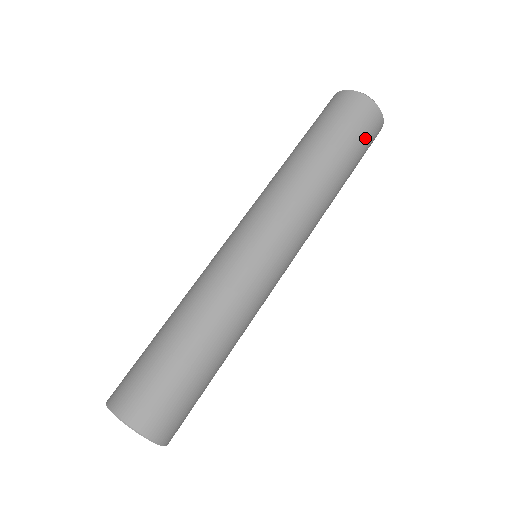
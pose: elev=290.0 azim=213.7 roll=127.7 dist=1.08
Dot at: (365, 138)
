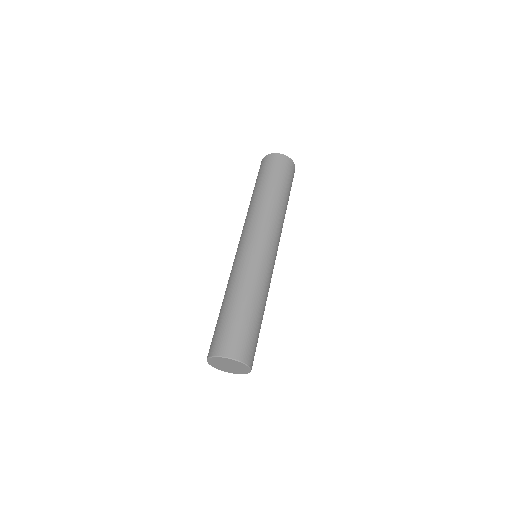
Dot at: (282, 170)
